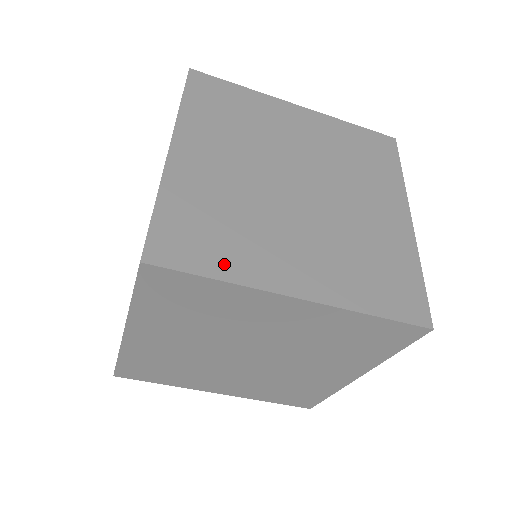
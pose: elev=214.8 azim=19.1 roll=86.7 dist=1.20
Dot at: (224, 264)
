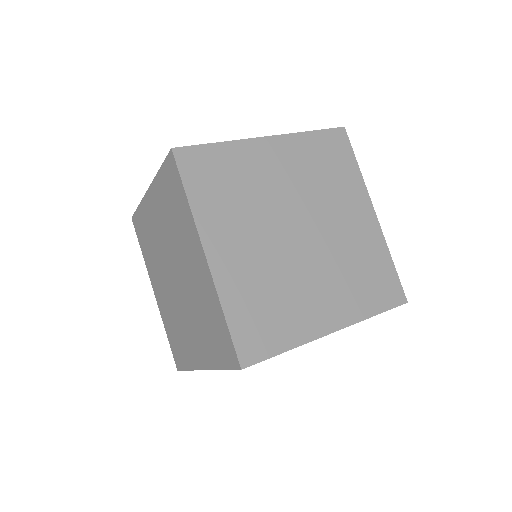
Dot at: (285, 337)
